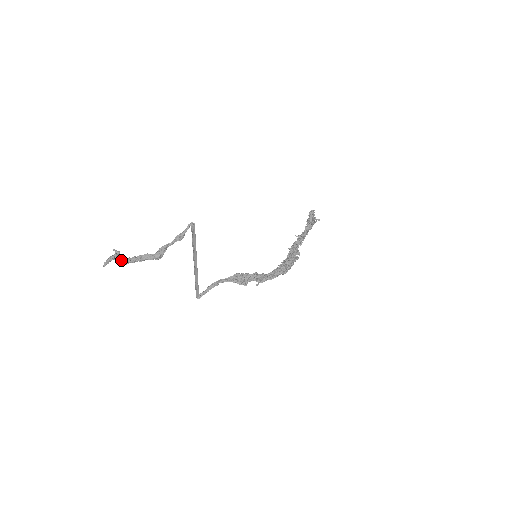
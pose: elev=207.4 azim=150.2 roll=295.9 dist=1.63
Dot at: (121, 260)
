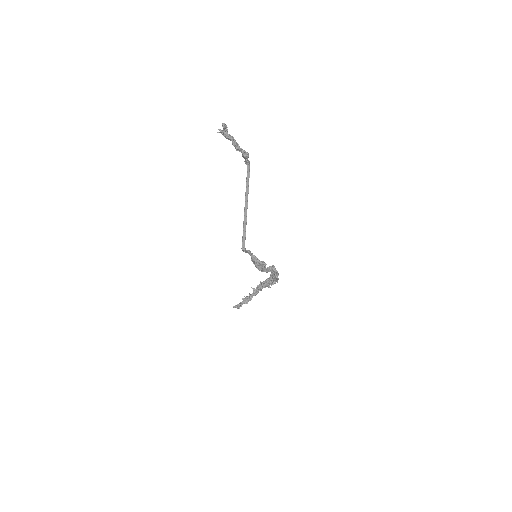
Dot at: (229, 134)
